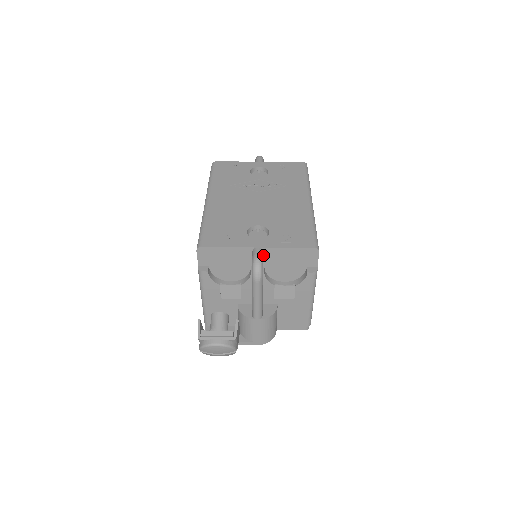
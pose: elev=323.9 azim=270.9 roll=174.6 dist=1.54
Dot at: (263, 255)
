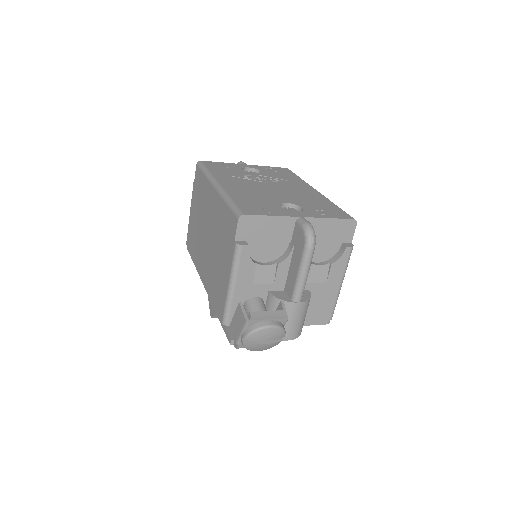
Dot at: occluded
